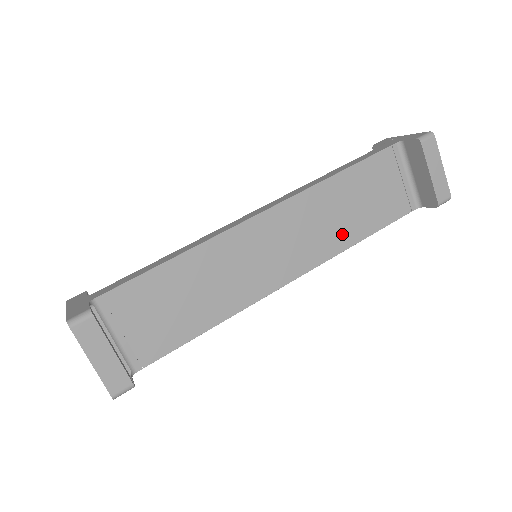
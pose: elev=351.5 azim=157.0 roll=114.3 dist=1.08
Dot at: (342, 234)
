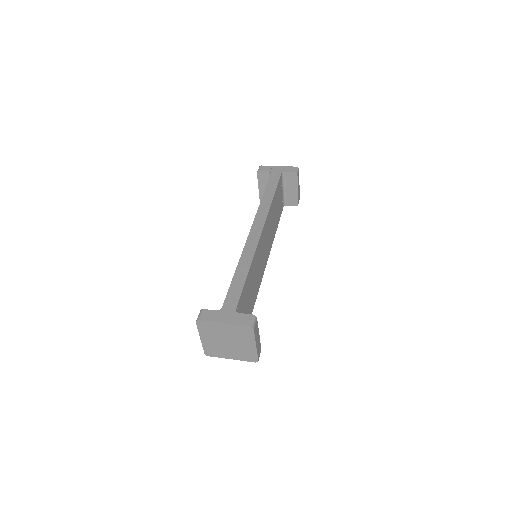
Dot at: (273, 231)
